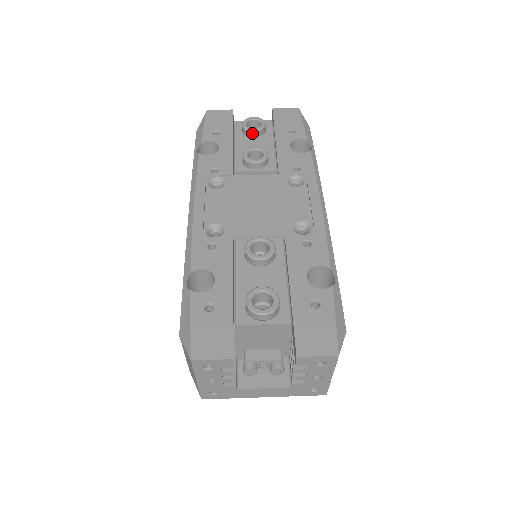
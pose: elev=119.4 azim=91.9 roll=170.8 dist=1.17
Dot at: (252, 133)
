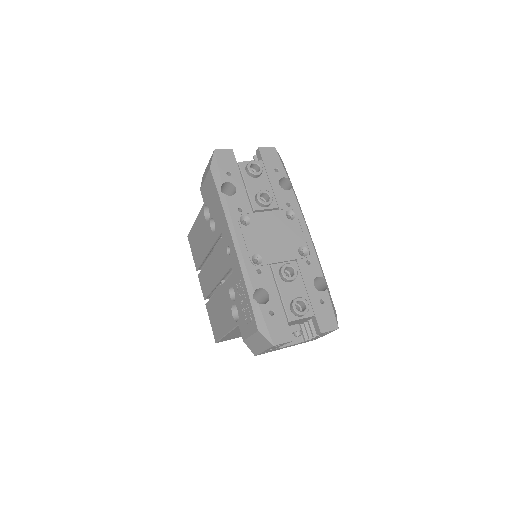
Dot at: (256, 176)
